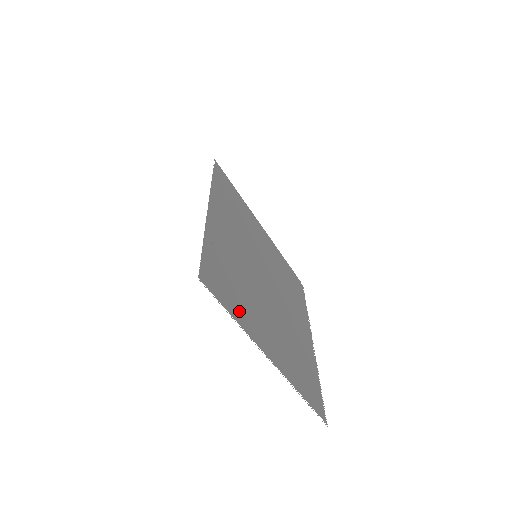
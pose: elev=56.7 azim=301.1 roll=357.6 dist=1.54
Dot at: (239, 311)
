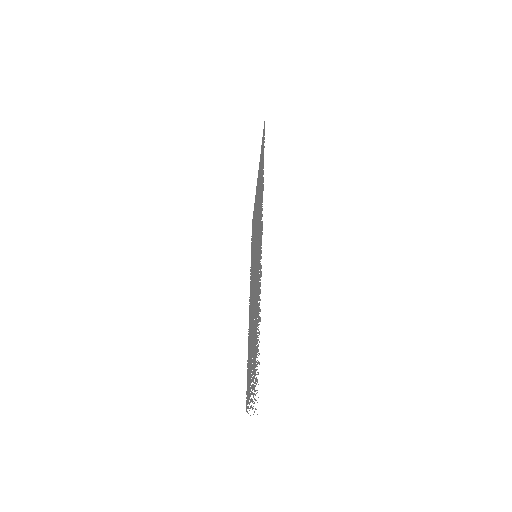
Dot at: occluded
